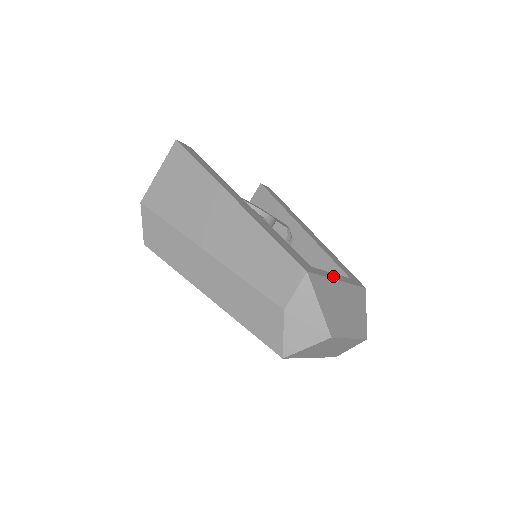
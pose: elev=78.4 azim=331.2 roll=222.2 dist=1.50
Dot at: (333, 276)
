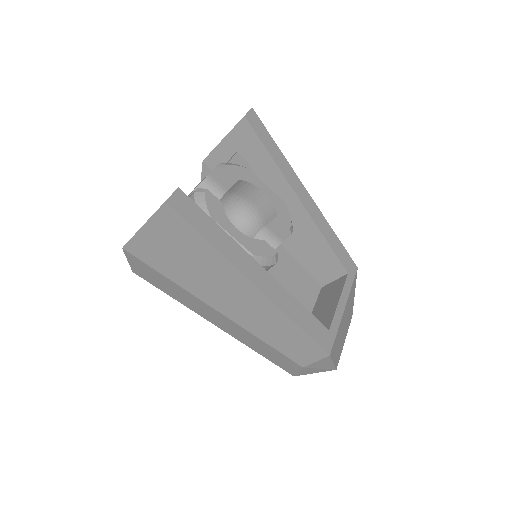
Dot at: (341, 309)
